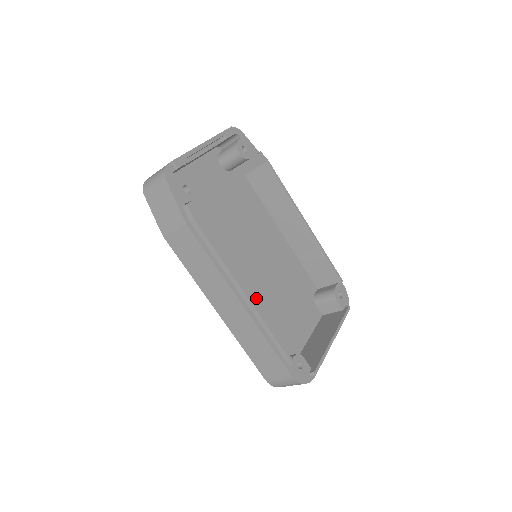
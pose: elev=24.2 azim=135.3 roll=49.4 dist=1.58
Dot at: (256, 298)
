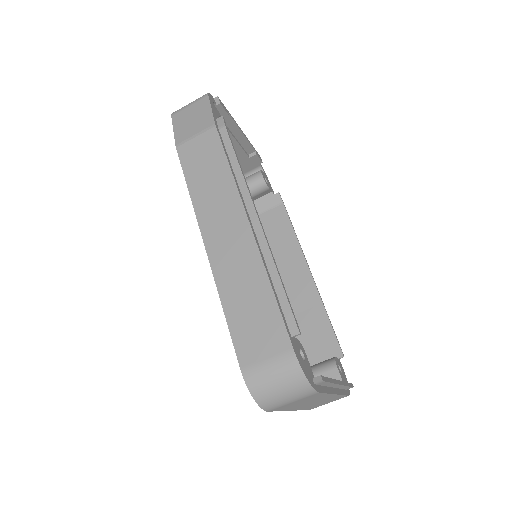
Dot at: occluded
